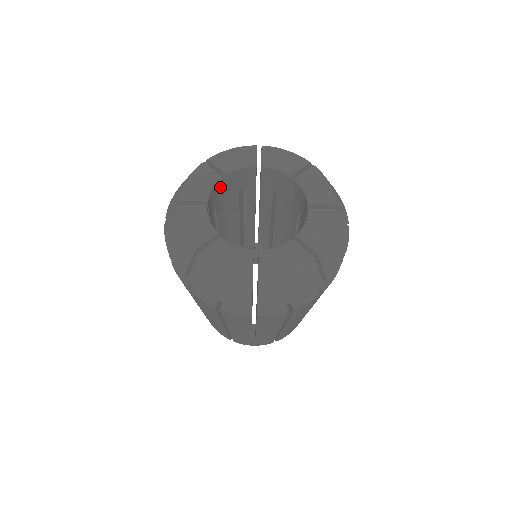
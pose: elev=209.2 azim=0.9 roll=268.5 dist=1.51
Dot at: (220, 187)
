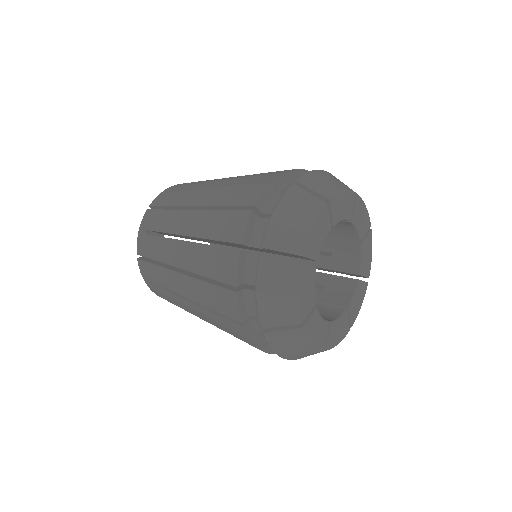
Dot at: occluded
